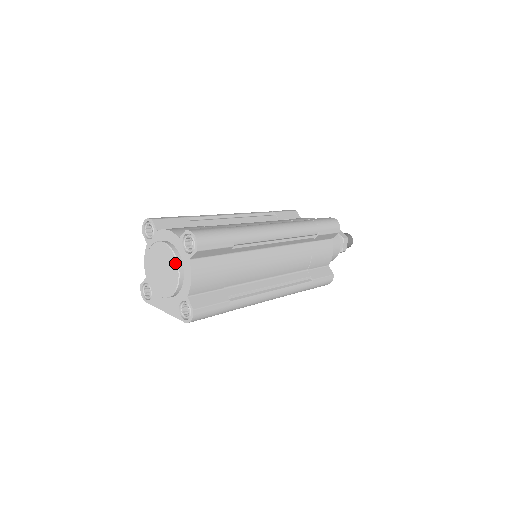
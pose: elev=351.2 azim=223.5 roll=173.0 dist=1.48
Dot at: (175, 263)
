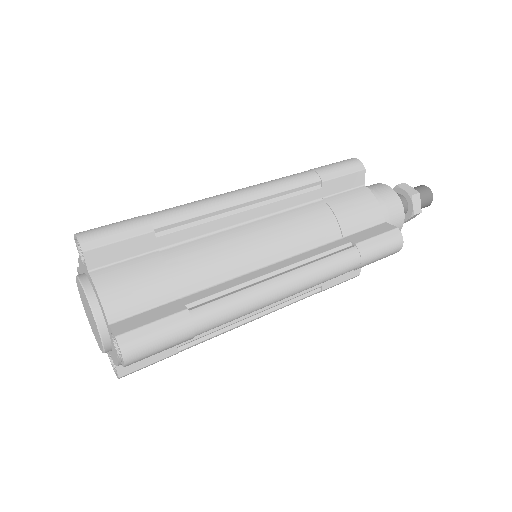
Dot at: (100, 341)
